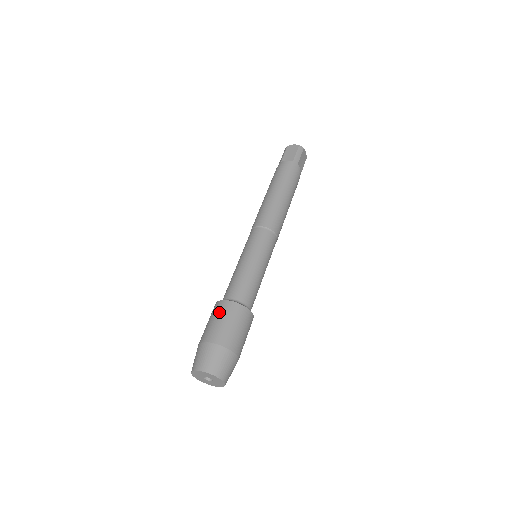
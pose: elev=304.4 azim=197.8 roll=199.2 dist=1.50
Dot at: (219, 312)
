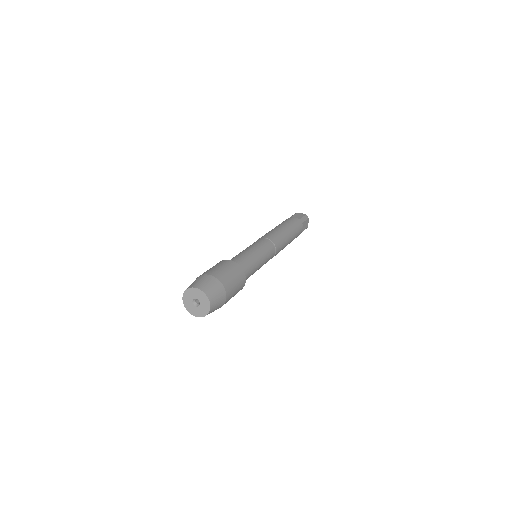
Dot at: (222, 263)
